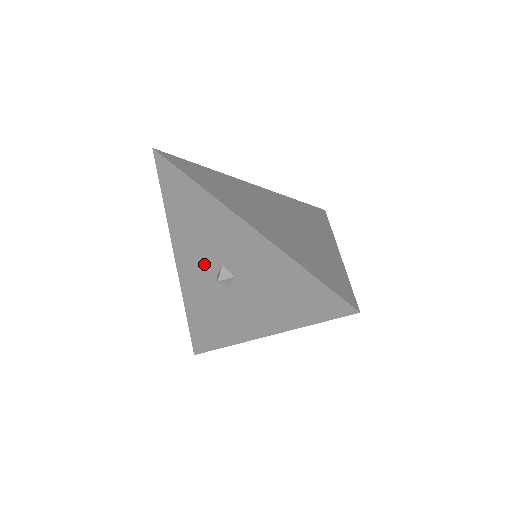
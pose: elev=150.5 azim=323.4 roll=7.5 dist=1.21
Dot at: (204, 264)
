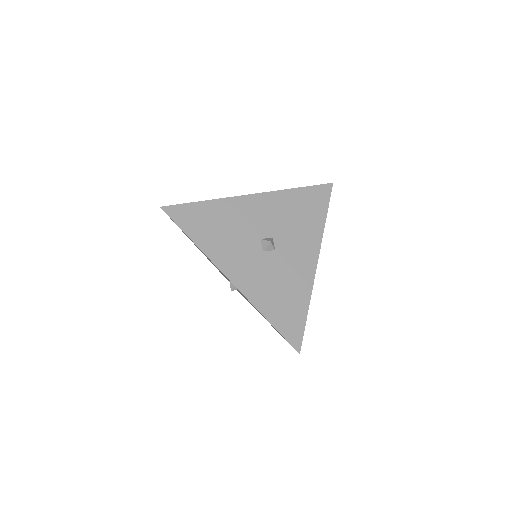
Dot at: (249, 253)
